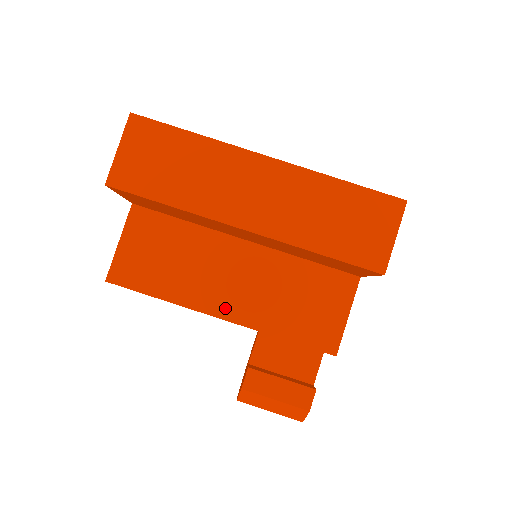
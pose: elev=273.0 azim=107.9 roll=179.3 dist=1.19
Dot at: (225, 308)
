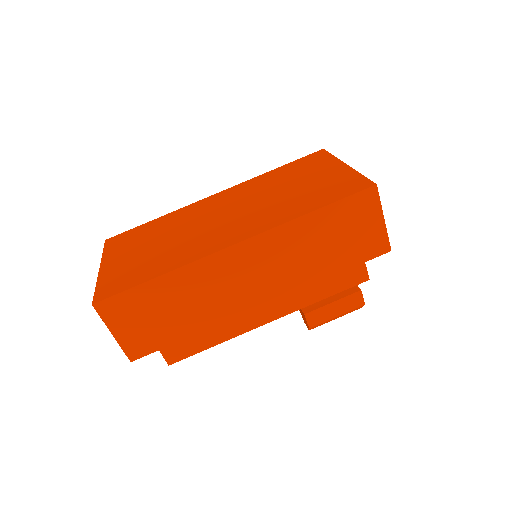
Dot at: (267, 314)
